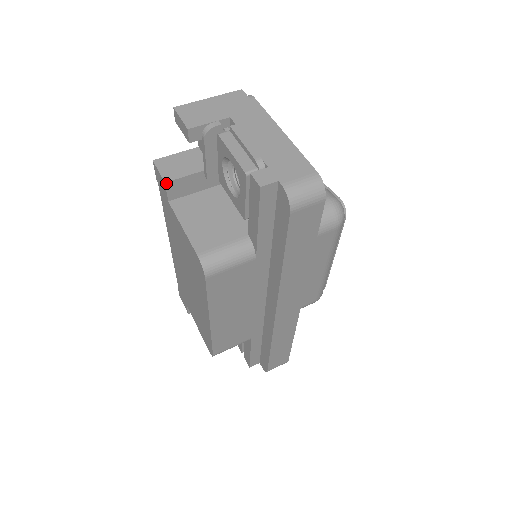
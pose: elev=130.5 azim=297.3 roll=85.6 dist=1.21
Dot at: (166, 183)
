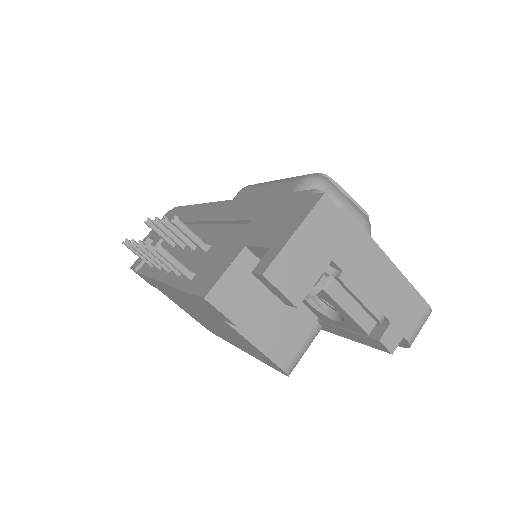
Dot at: (237, 325)
